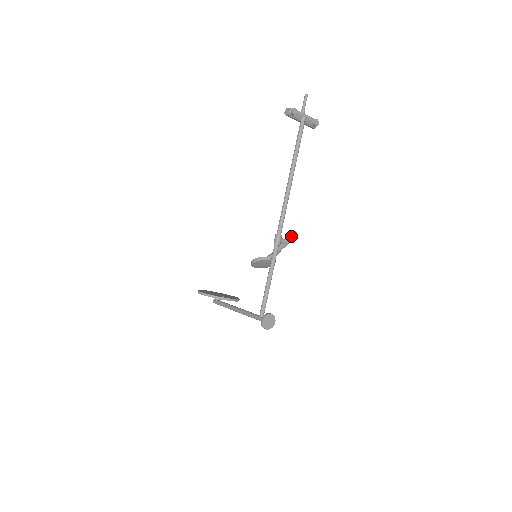
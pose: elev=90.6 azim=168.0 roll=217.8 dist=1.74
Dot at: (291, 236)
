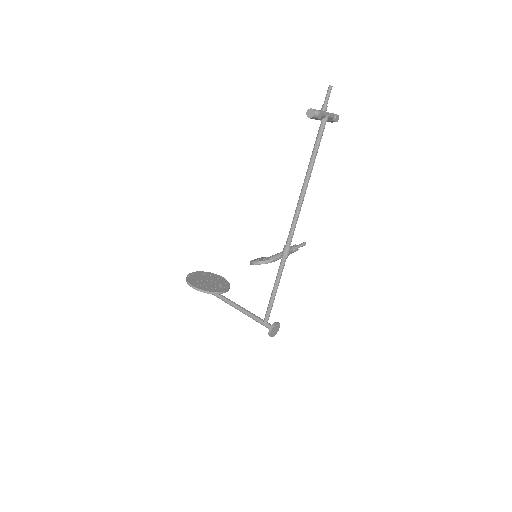
Dot at: occluded
